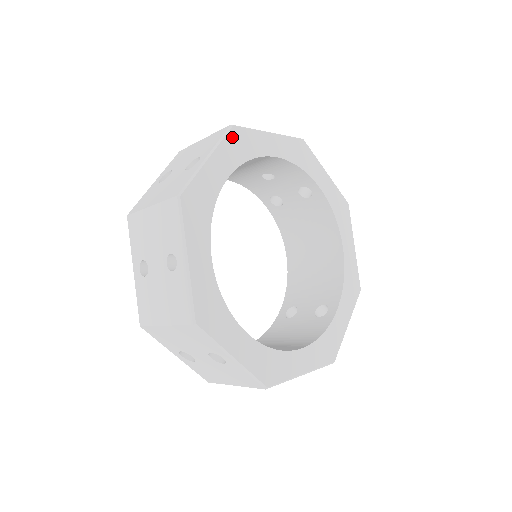
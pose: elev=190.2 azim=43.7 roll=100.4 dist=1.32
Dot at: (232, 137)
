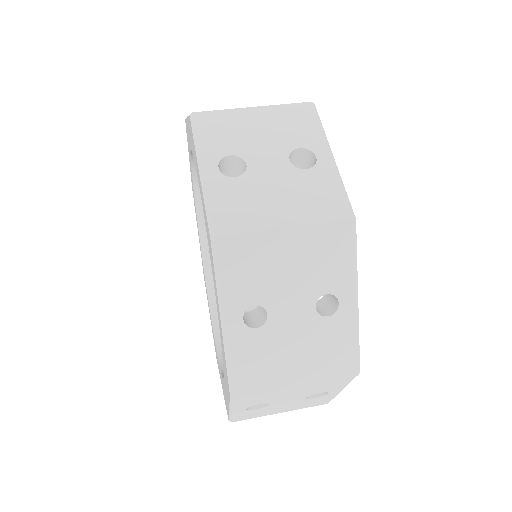
Dot at: occluded
